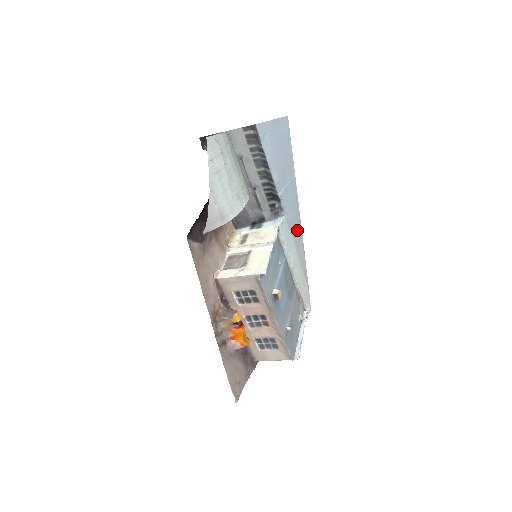
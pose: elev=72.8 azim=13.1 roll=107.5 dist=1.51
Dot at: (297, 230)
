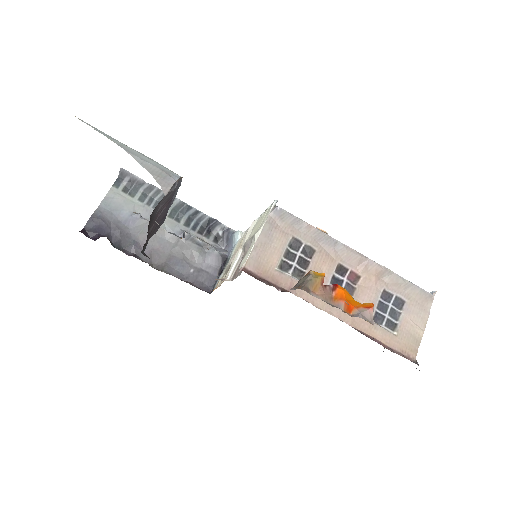
Dot at: occluded
